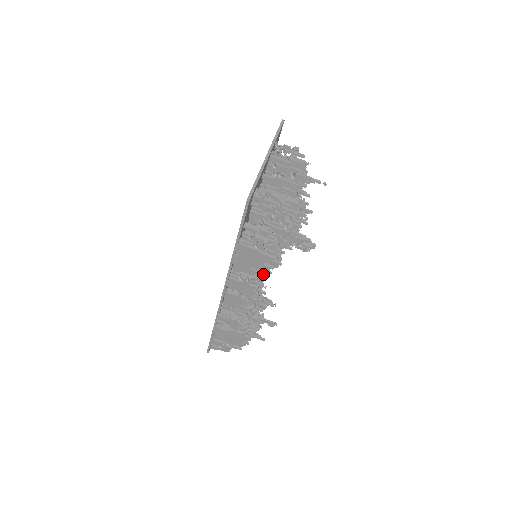
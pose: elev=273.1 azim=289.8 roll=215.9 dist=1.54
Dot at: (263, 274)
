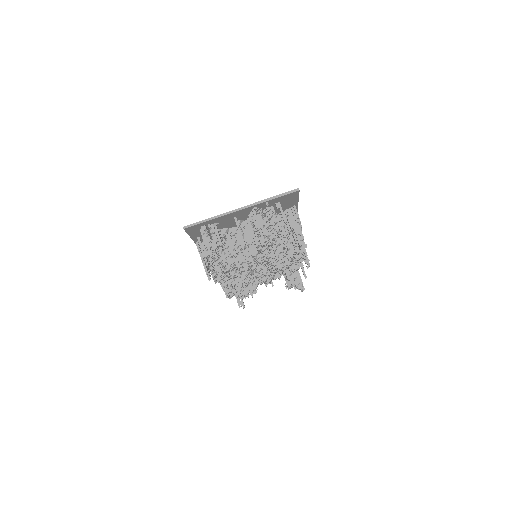
Dot at: occluded
